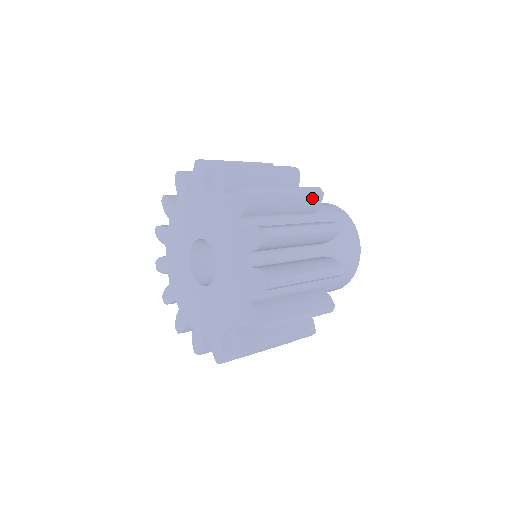
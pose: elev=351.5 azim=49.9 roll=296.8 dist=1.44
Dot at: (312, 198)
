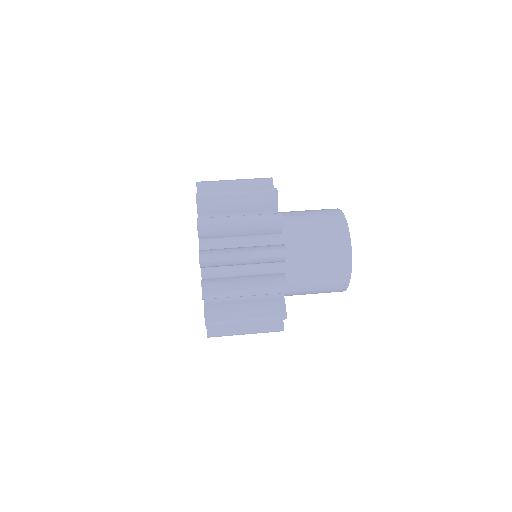
Dot at: (272, 259)
